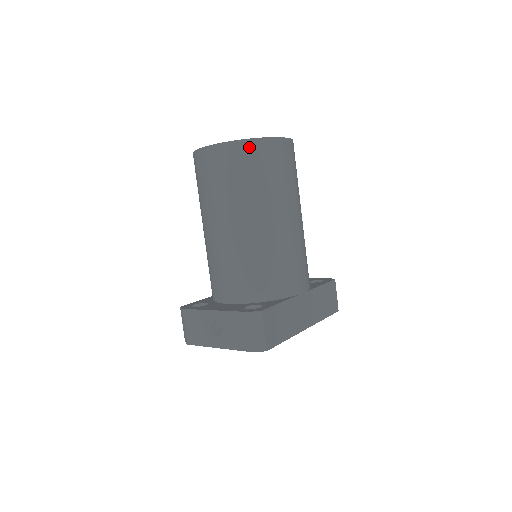
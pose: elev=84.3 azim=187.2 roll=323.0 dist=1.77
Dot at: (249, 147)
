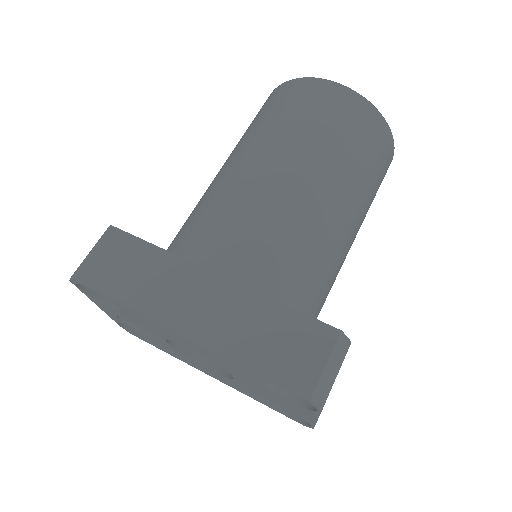
Dot at: (276, 91)
